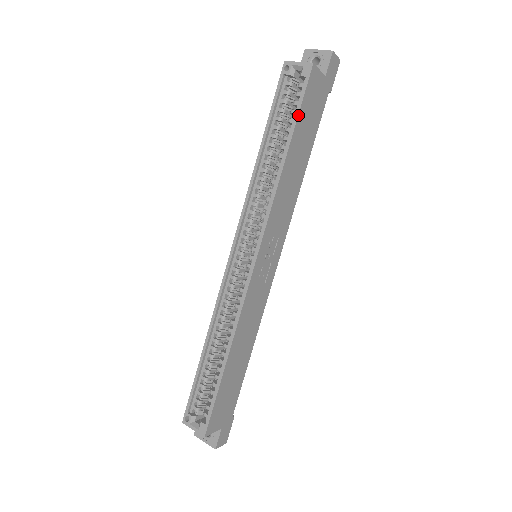
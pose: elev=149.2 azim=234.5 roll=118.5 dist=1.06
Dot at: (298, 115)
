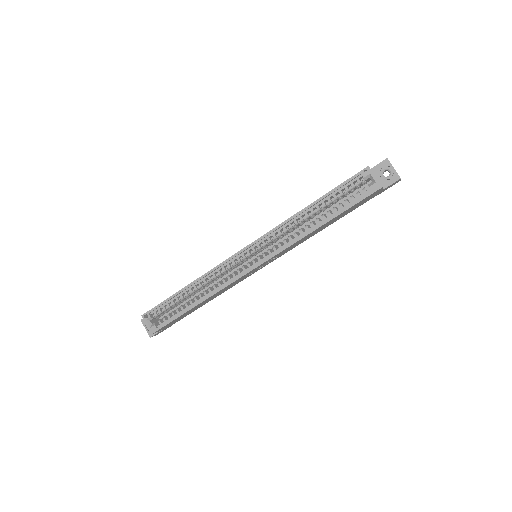
Dot at: (348, 209)
